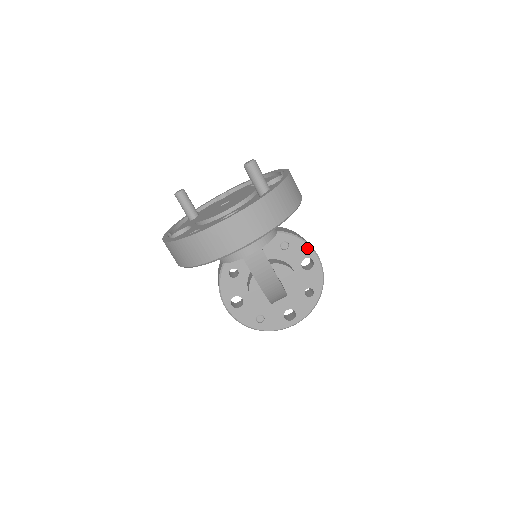
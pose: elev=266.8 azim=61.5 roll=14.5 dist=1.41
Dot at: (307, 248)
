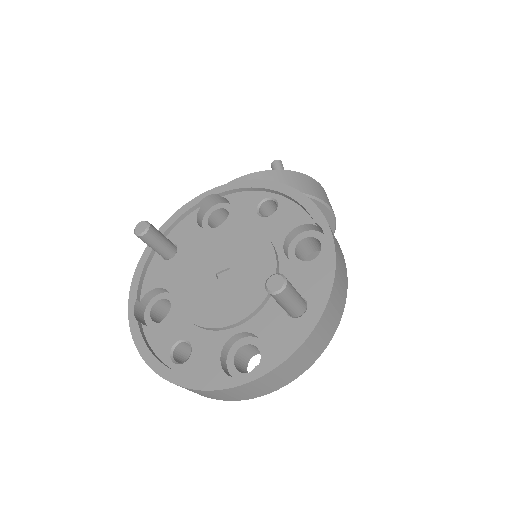
Dot at: (320, 206)
